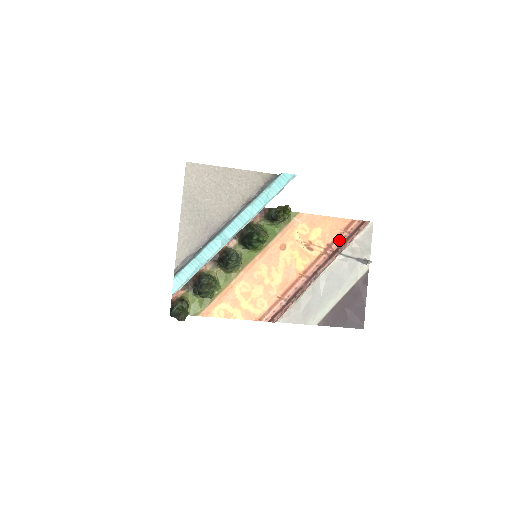
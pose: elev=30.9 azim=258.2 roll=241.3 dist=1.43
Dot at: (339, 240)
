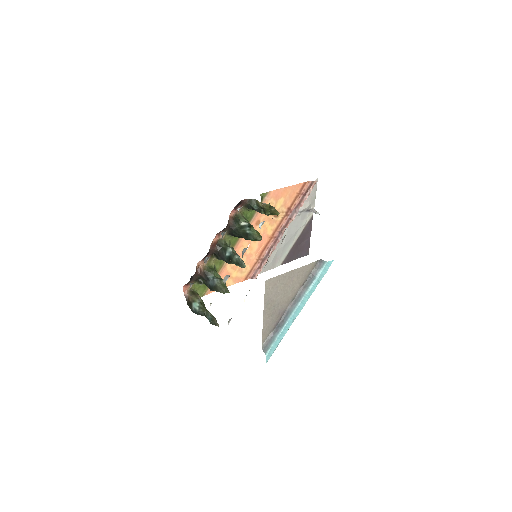
Dot at: (296, 202)
